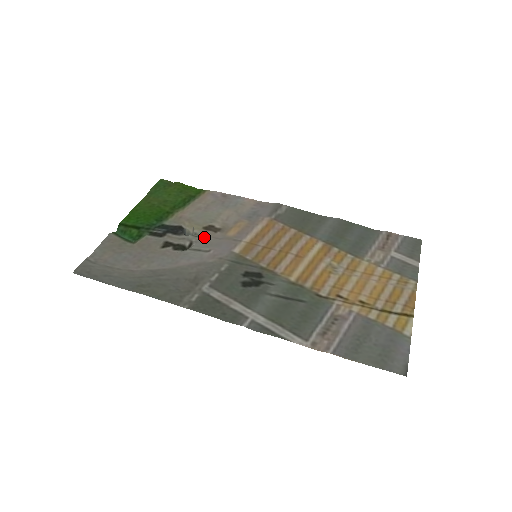
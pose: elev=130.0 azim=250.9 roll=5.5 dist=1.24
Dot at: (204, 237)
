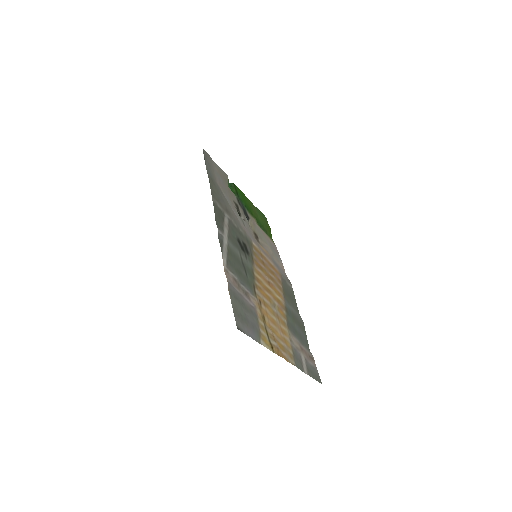
Dot at: (250, 229)
